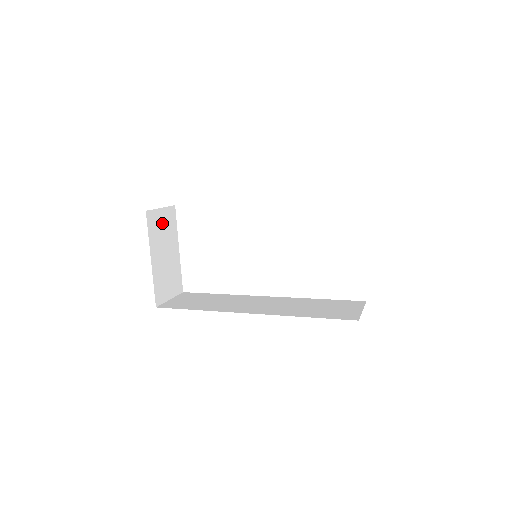
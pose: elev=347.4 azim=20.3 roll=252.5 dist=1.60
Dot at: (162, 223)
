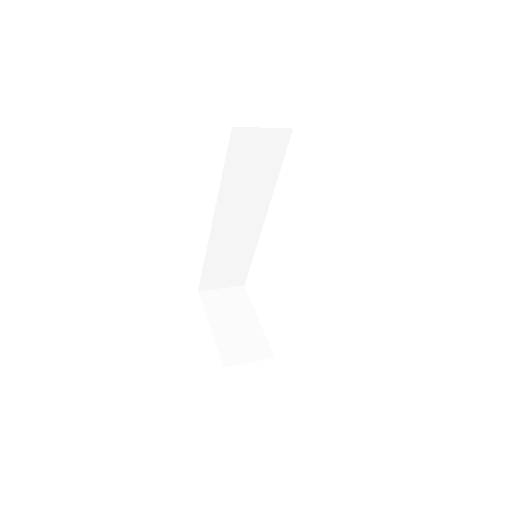
Dot at: (225, 299)
